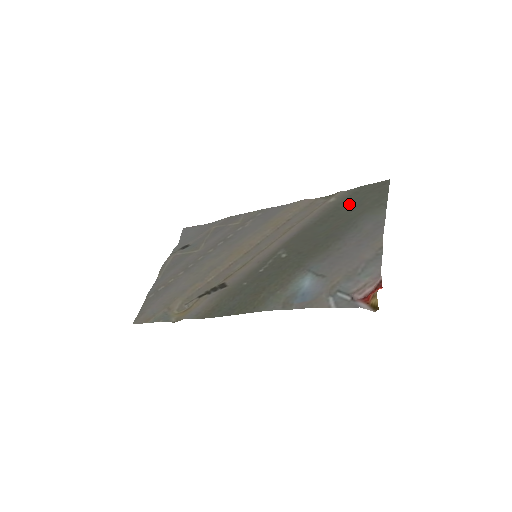
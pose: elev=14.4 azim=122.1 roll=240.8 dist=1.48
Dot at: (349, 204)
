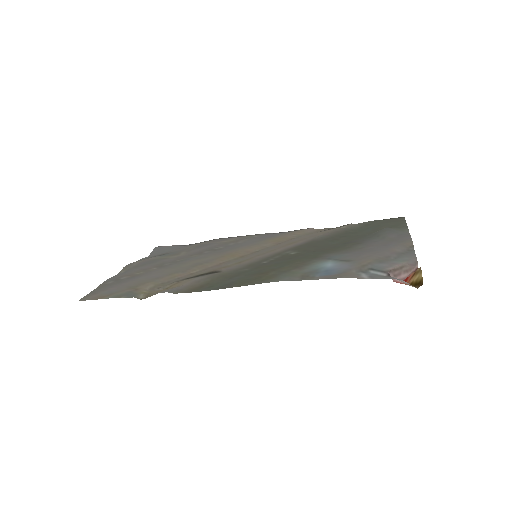
Dot at: (361, 231)
